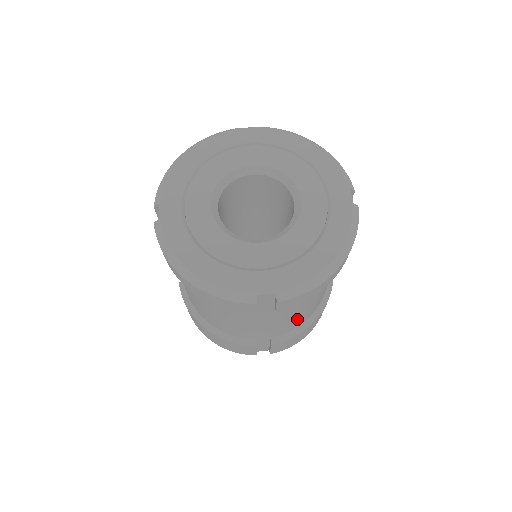
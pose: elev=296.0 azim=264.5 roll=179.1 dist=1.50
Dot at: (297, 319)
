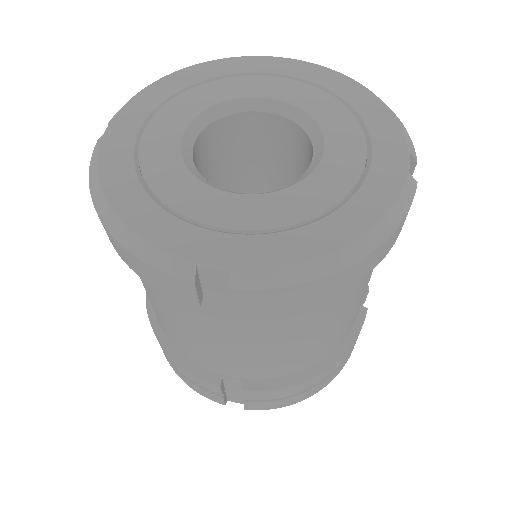
Dot at: (285, 358)
